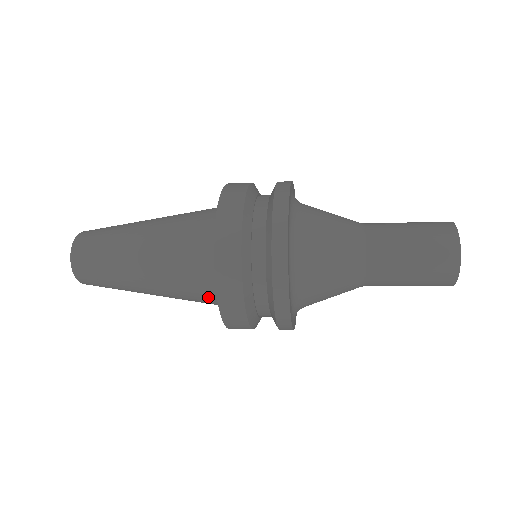
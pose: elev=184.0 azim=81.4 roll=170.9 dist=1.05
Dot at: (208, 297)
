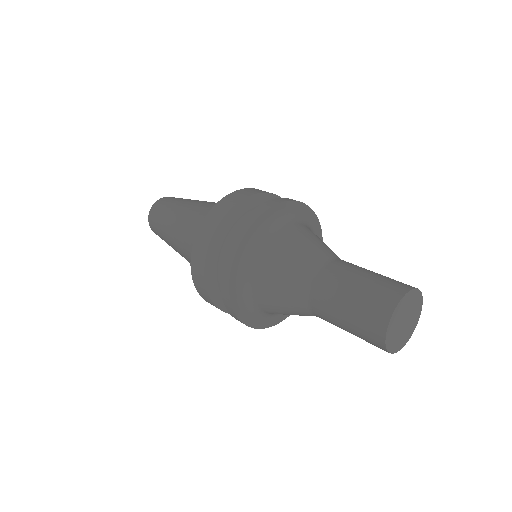
Dot at: occluded
